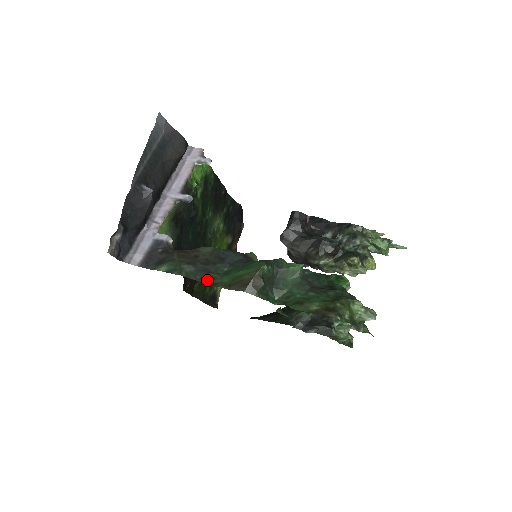
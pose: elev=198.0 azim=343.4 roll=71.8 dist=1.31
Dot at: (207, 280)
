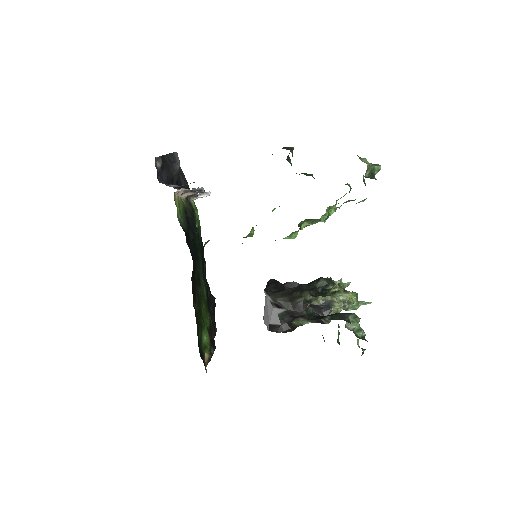
Dot at: occluded
